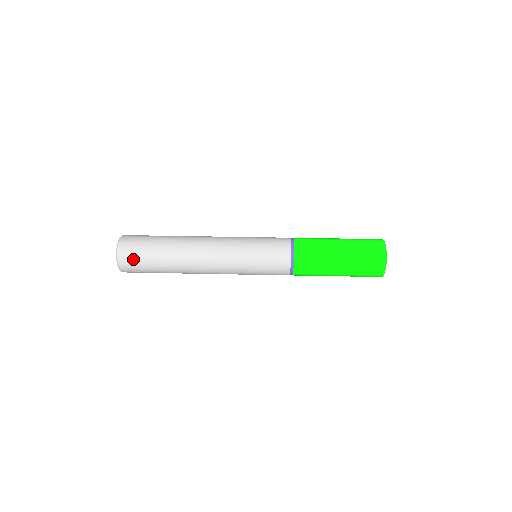
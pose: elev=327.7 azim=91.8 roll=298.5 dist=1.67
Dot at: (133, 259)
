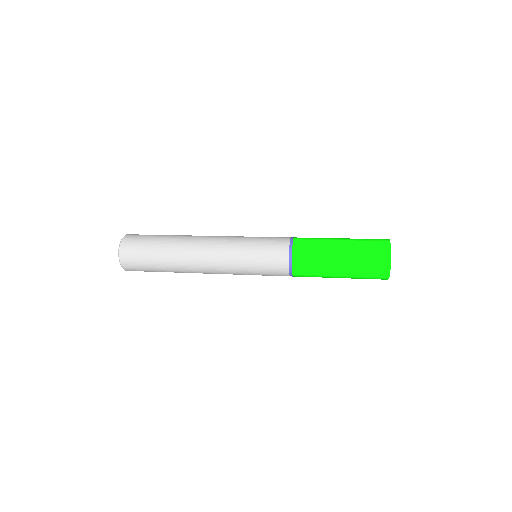
Dot at: (134, 262)
